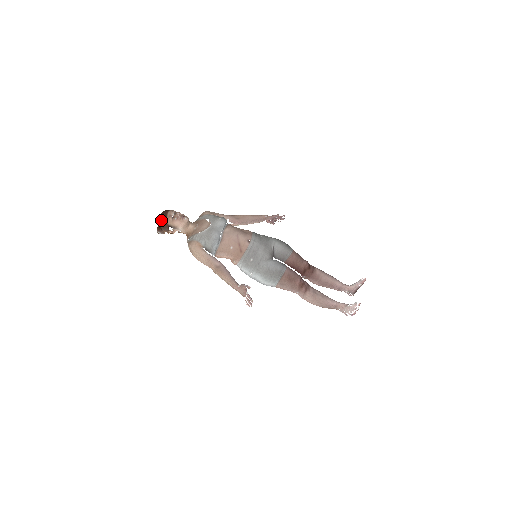
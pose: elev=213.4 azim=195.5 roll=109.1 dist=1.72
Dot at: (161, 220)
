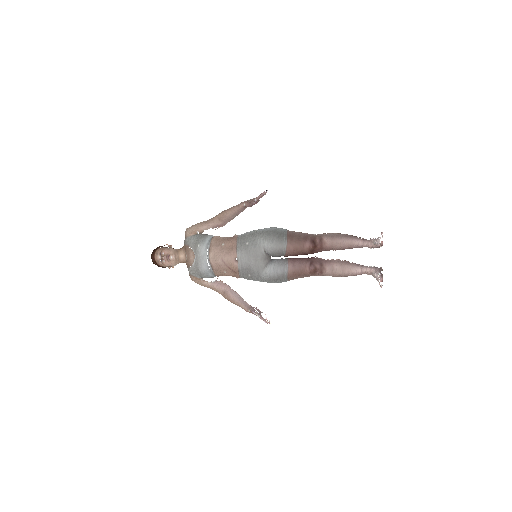
Dot at: occluded
